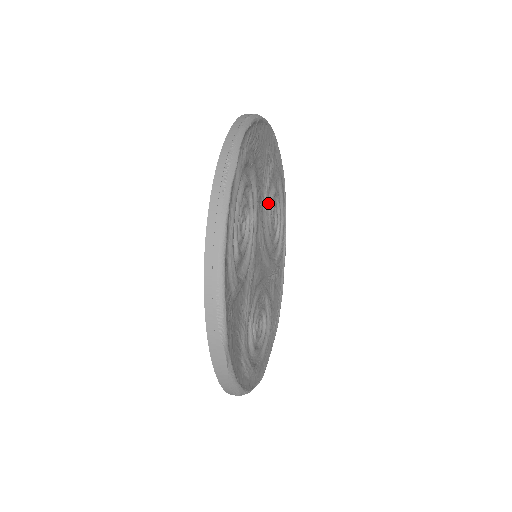
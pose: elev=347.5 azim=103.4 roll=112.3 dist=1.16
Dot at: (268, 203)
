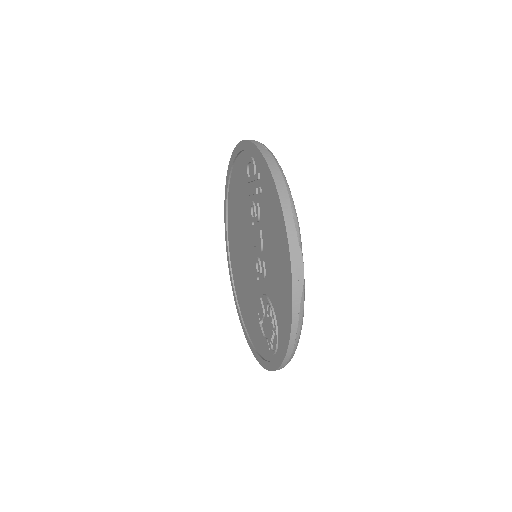
Dot at: occluded
